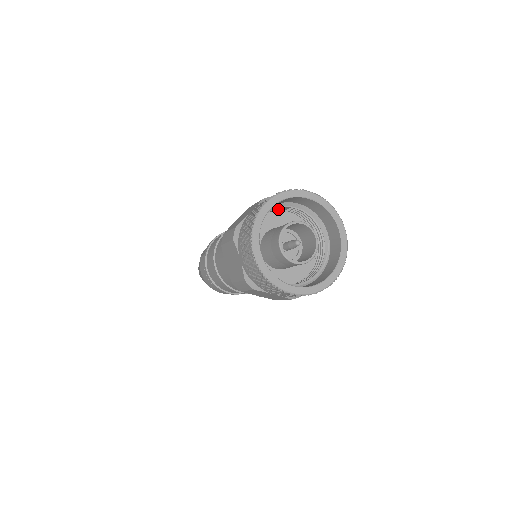
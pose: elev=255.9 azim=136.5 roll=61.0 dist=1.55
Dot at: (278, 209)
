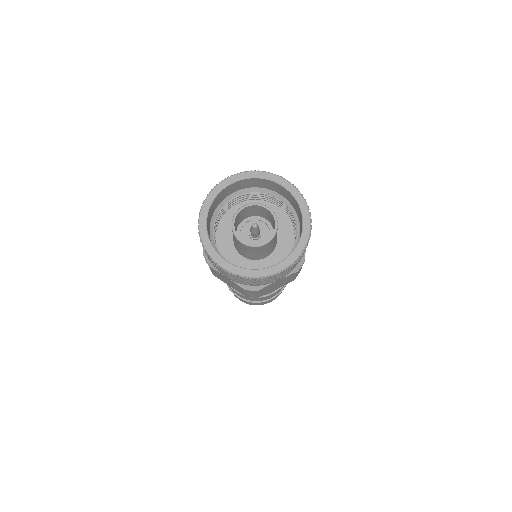
Dot at: (224, 210)
